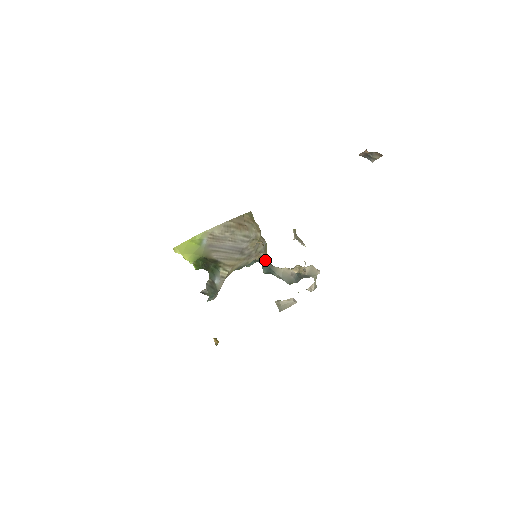
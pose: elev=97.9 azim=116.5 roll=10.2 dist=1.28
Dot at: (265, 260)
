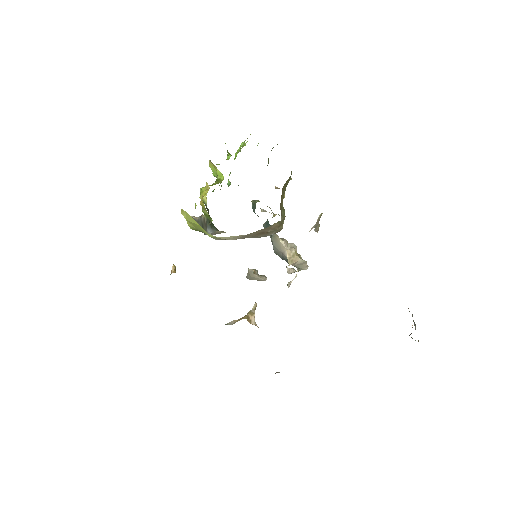
Dot at: (271, 225)
